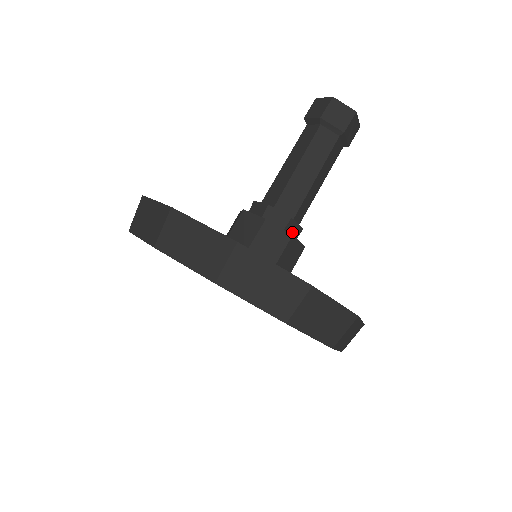
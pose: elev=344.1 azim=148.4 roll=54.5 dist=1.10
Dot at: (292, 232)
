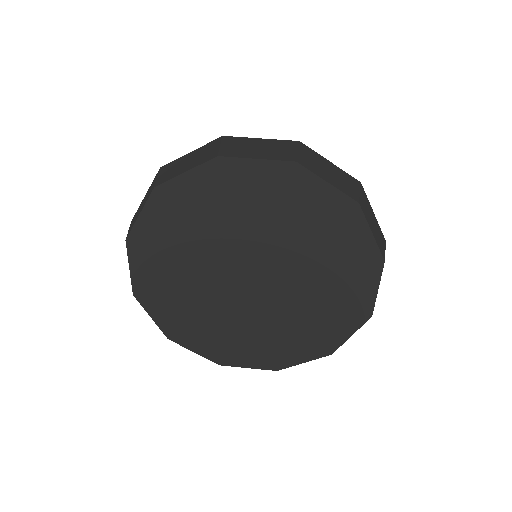
Dot at: occluded
